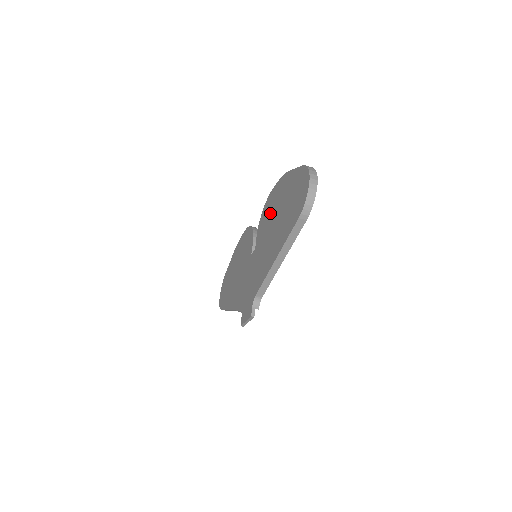
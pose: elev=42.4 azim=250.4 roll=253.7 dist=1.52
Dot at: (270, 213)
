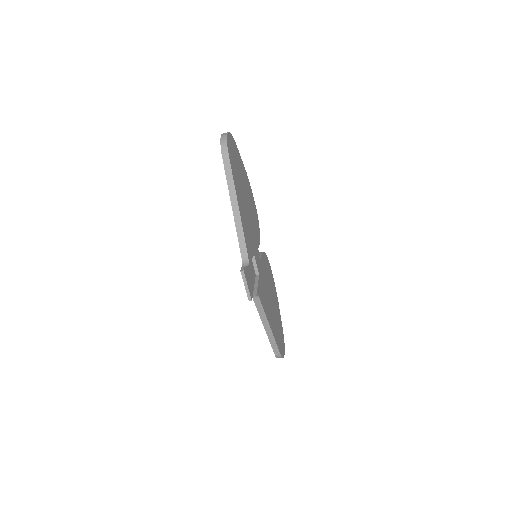
Dot at: occluded
